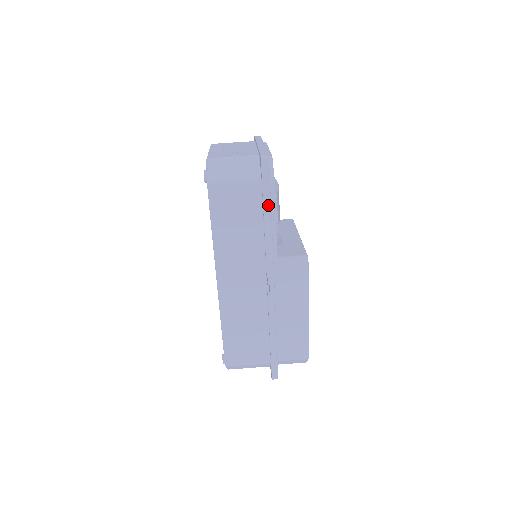
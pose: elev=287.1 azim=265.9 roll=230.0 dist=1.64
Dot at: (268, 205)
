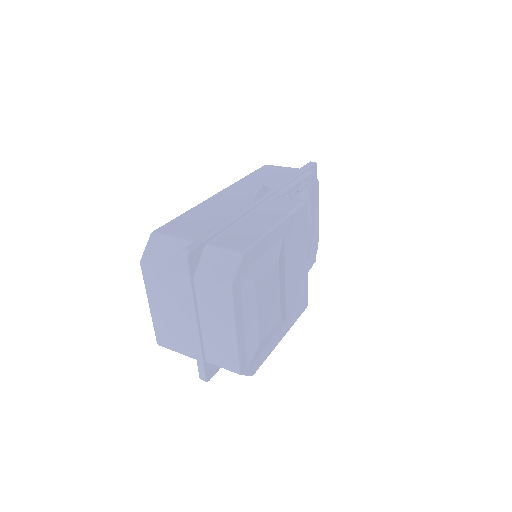
Dot at: (298, 173)
